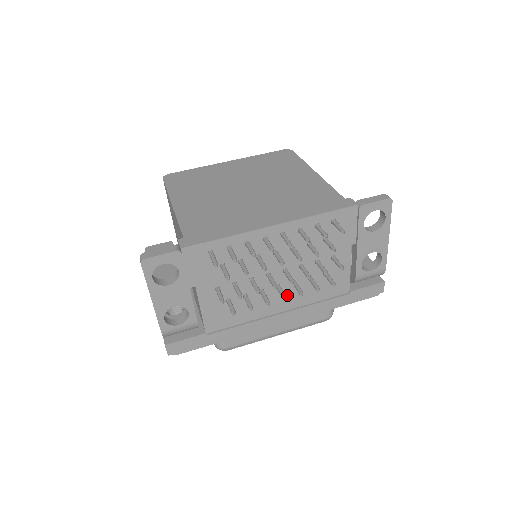
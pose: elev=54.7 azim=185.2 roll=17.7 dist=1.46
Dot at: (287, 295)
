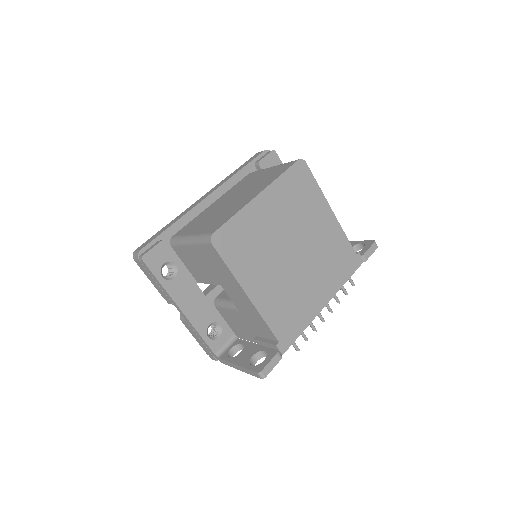
Dot at: occluded
